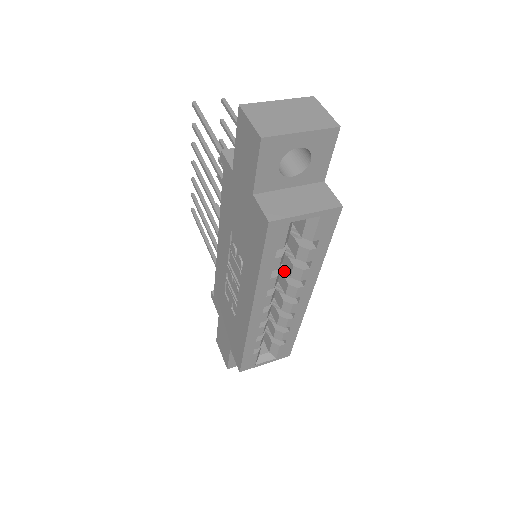
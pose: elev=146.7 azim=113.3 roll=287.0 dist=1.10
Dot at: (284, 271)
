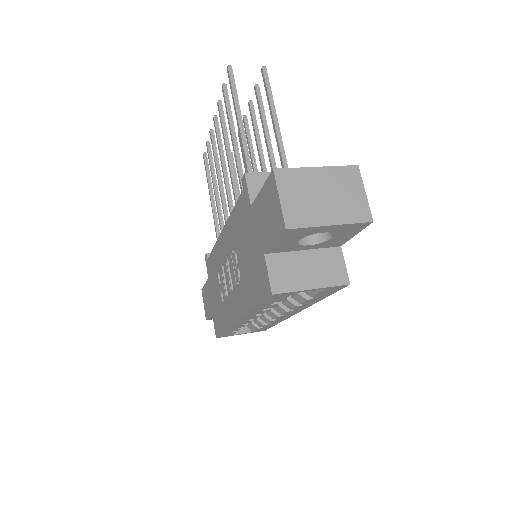
Dot at: occluded
